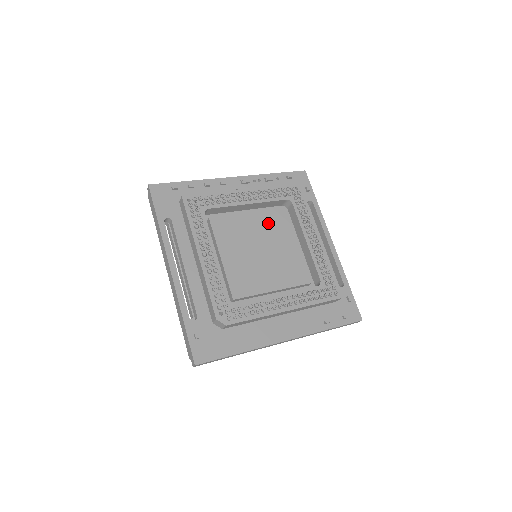
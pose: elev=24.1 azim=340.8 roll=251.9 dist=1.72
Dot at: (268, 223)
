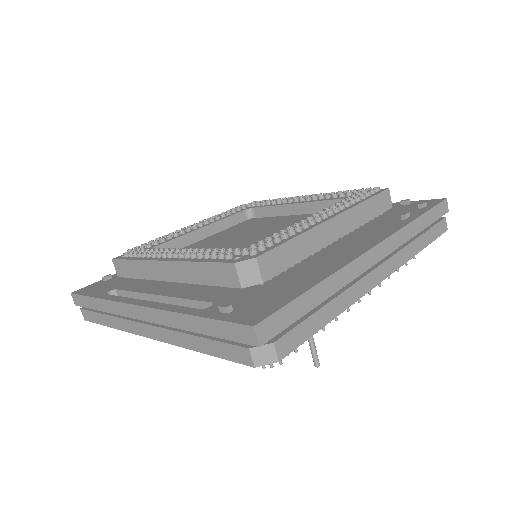
Dot at: (241, 228)
